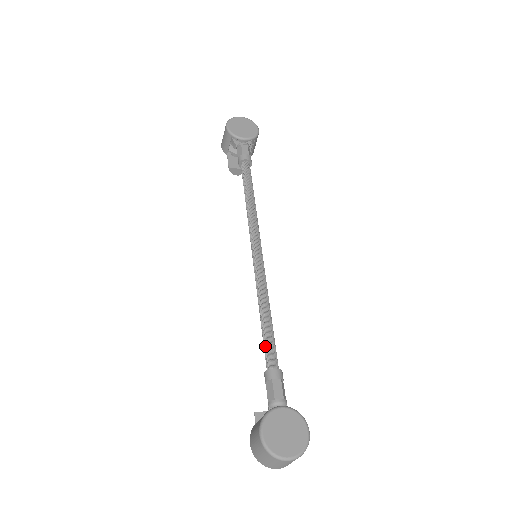
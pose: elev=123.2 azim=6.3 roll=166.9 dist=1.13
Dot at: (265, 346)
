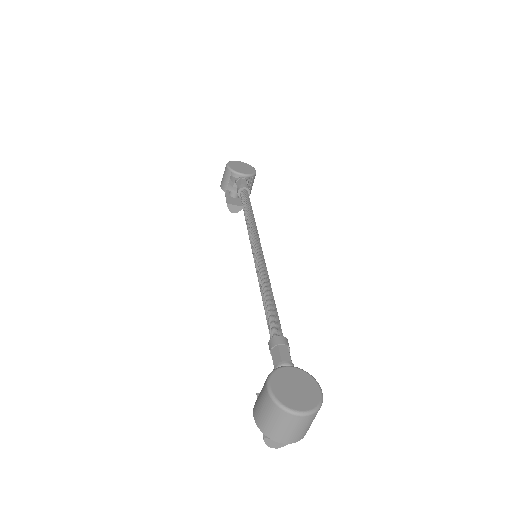
Dot at: (269, 319)
